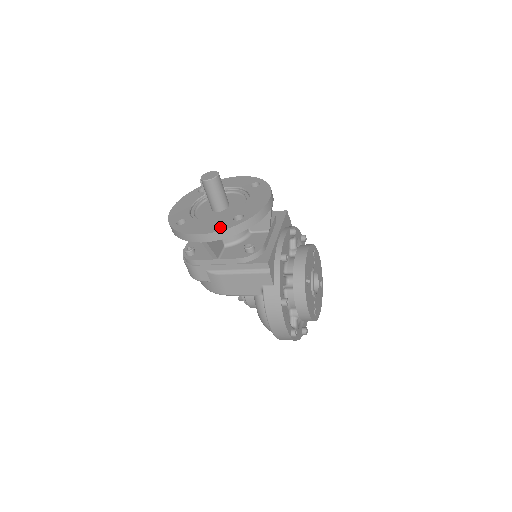
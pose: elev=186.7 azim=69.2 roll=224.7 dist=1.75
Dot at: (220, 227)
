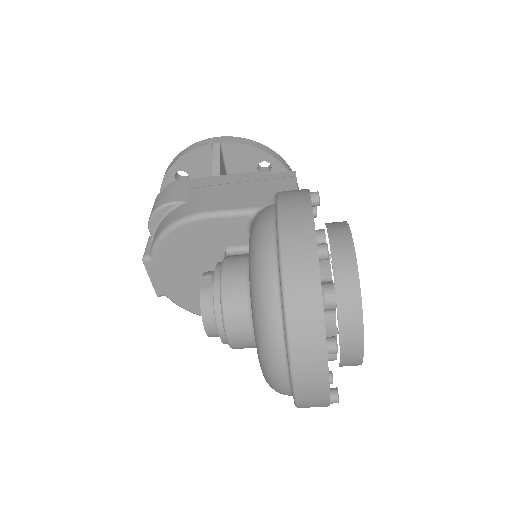
Dot at: occluded
